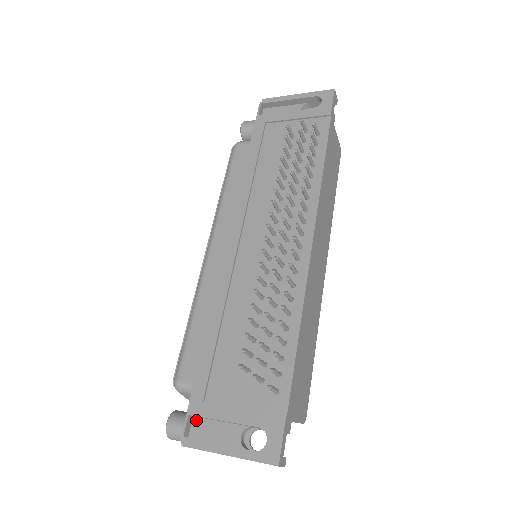
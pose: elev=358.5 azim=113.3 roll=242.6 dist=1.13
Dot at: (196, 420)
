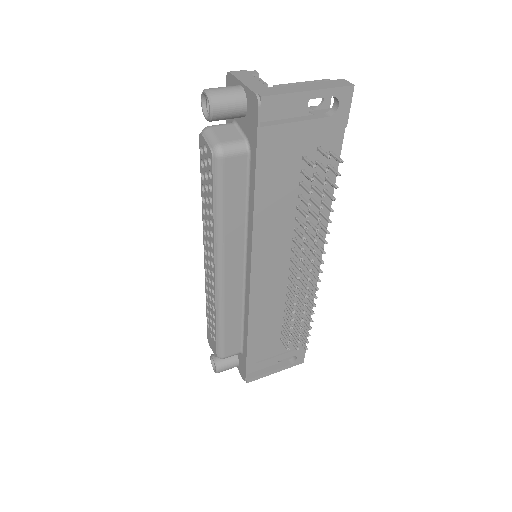
Dot at: occluded
